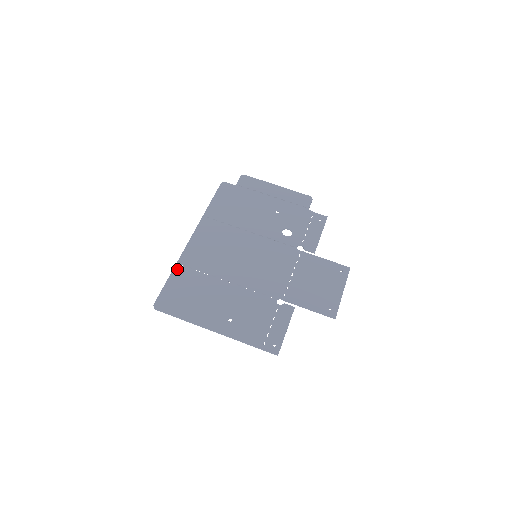
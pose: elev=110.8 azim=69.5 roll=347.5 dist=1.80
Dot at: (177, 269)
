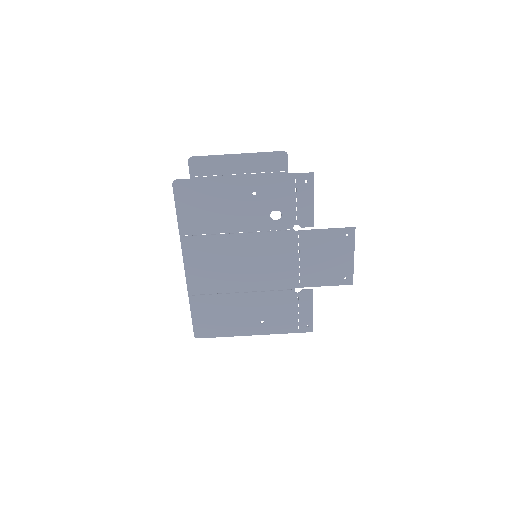
Dot at: (192, 301)
